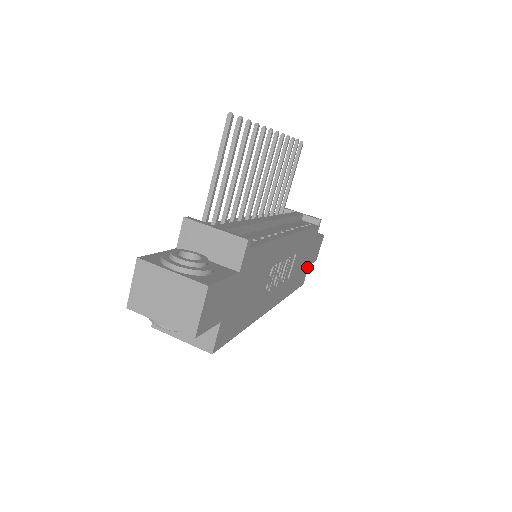
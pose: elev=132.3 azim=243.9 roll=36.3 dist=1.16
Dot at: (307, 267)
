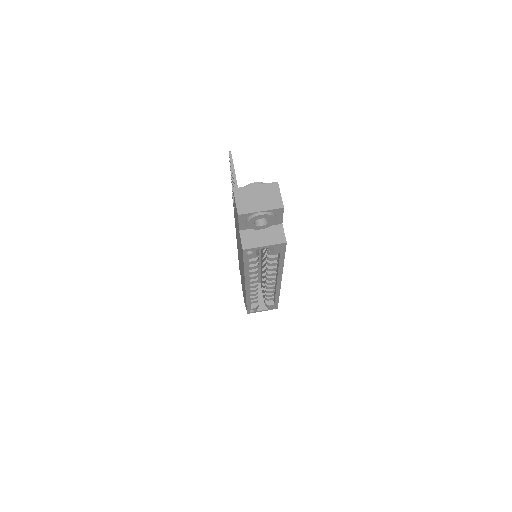
Dot at: occluded
